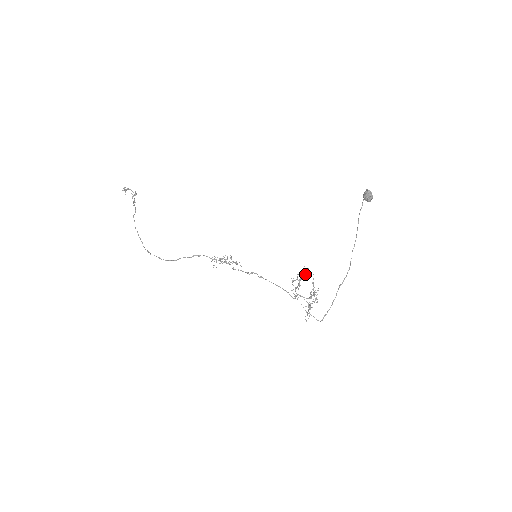
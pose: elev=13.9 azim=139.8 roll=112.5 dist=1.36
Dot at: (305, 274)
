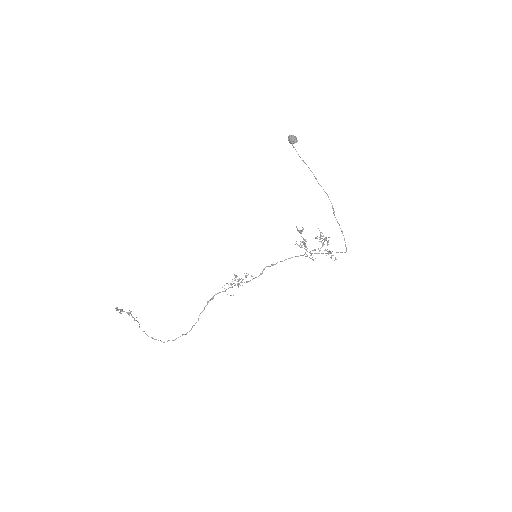
Dot at: (302, 229)
